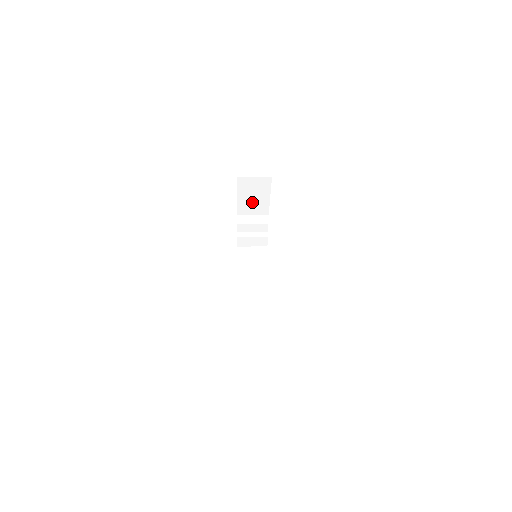
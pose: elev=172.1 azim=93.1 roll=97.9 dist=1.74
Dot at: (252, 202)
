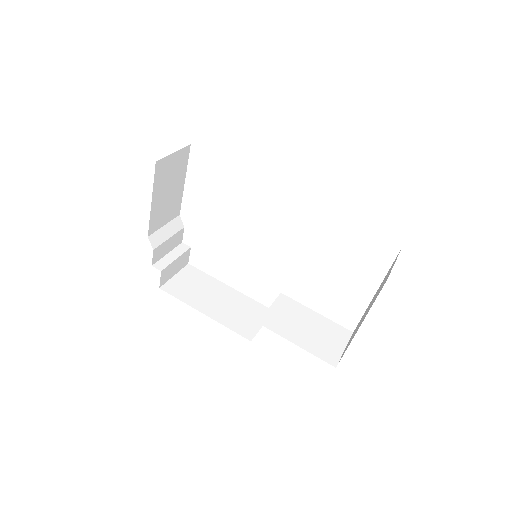
Dot at: (166, 202)
